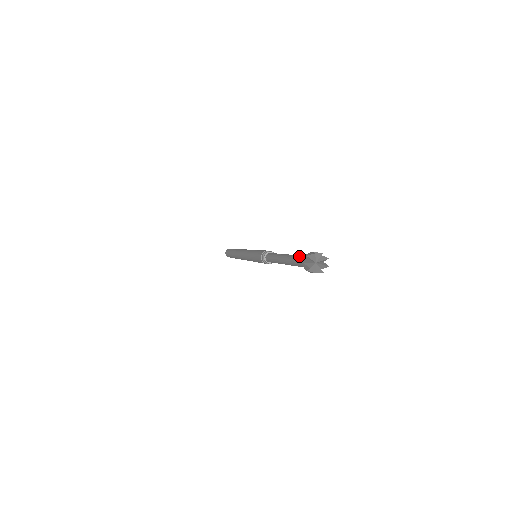
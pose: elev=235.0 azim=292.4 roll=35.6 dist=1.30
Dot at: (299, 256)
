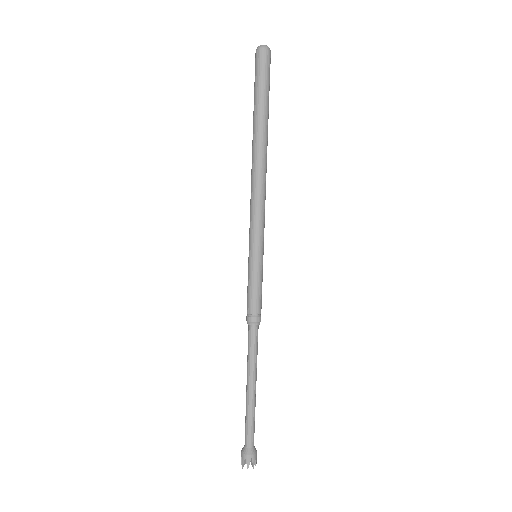
Dot at: (249, 430)
